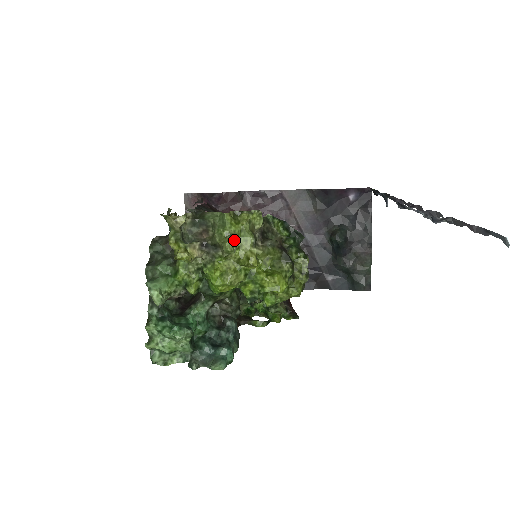
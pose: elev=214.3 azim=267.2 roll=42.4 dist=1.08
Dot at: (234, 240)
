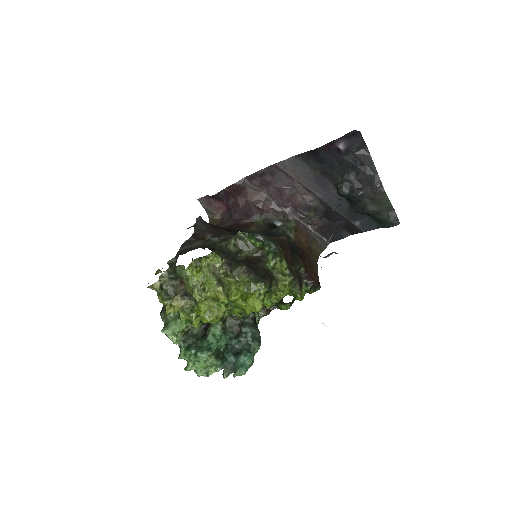
Dot at: (199, 289)
